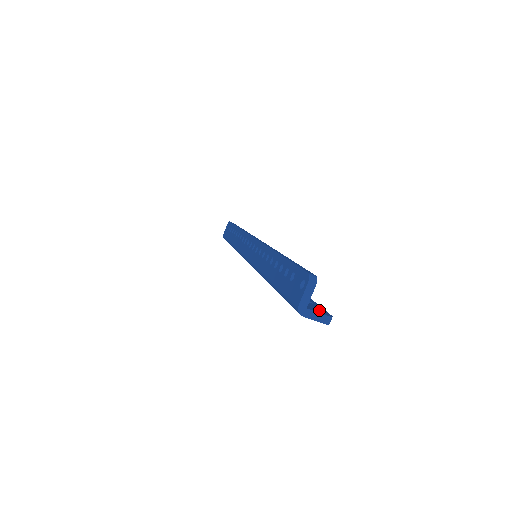
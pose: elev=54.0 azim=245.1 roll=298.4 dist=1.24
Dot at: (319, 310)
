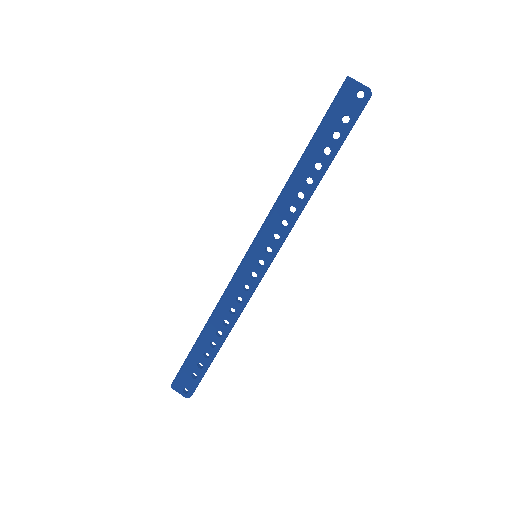
Dot at: (359, 99)
